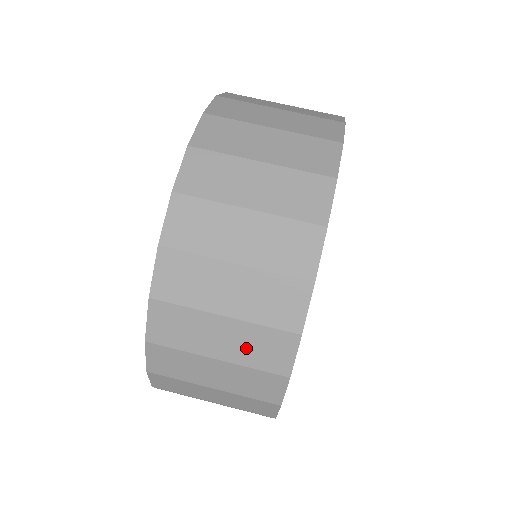
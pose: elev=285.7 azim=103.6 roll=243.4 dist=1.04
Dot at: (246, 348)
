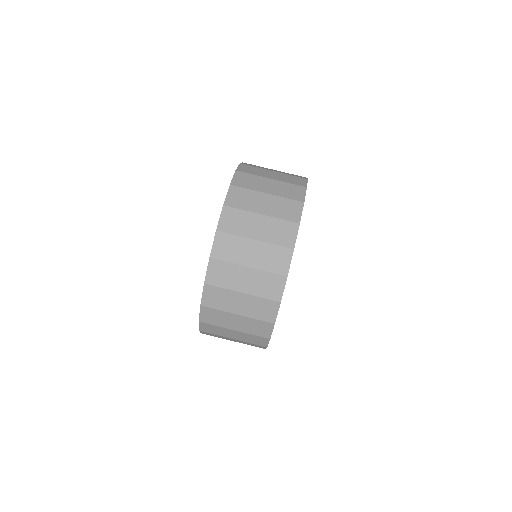
Dot at: (253, 309)
